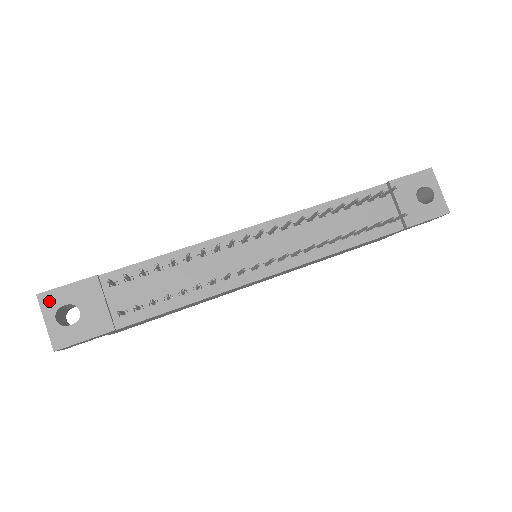
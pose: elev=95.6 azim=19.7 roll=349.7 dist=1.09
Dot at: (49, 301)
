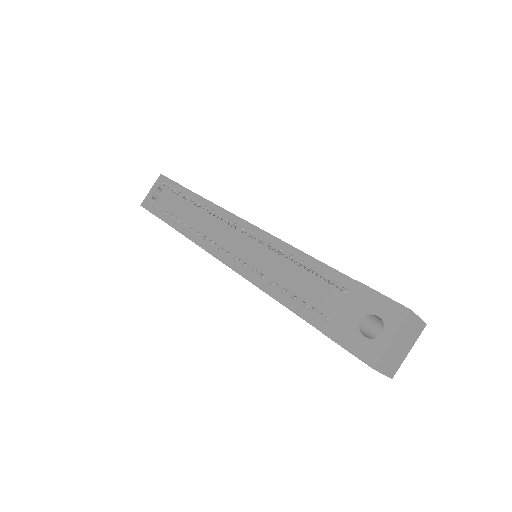
Dot at: (160, 181)
